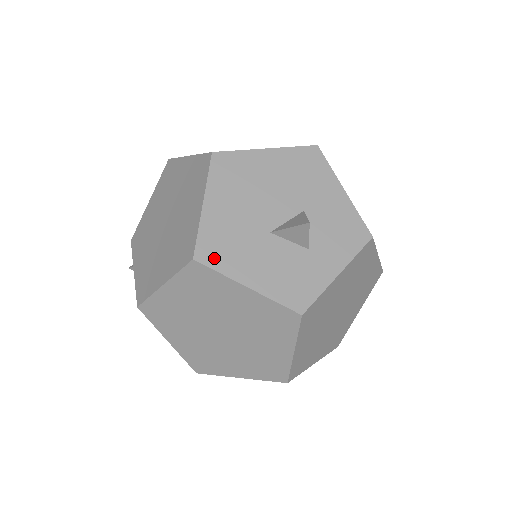
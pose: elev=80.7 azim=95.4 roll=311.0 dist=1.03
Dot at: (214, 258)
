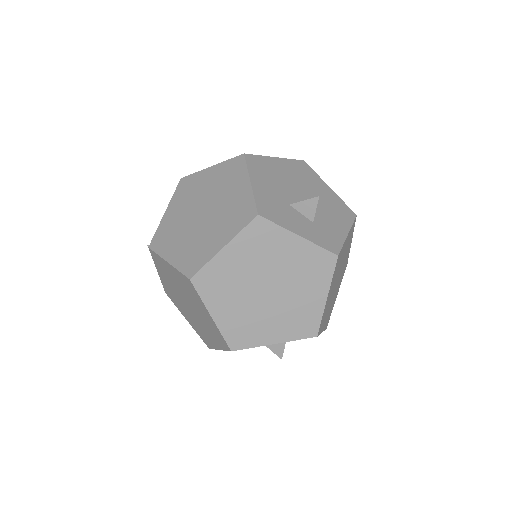
Dot at: occluded
